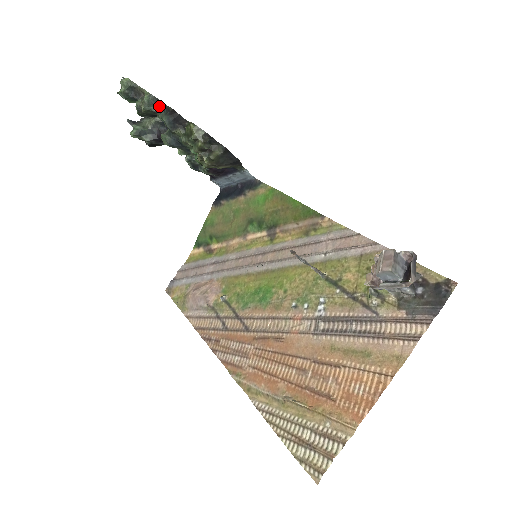
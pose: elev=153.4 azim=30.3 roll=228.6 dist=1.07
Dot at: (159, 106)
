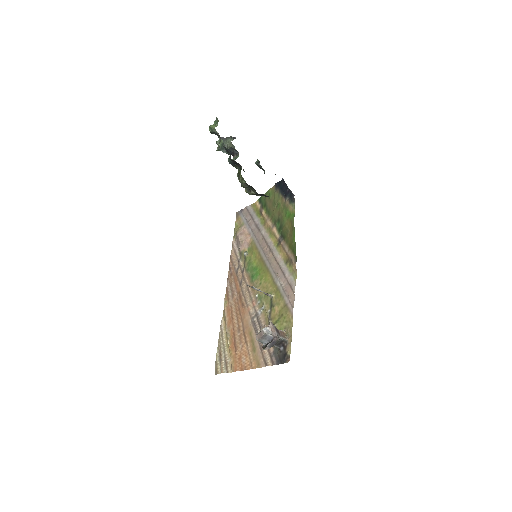
Dot at: (227, 151)
